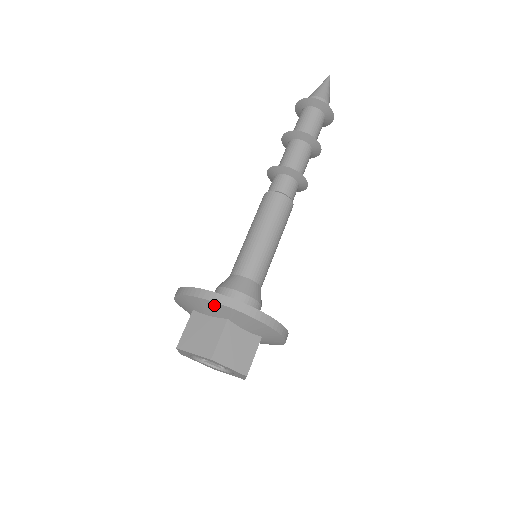
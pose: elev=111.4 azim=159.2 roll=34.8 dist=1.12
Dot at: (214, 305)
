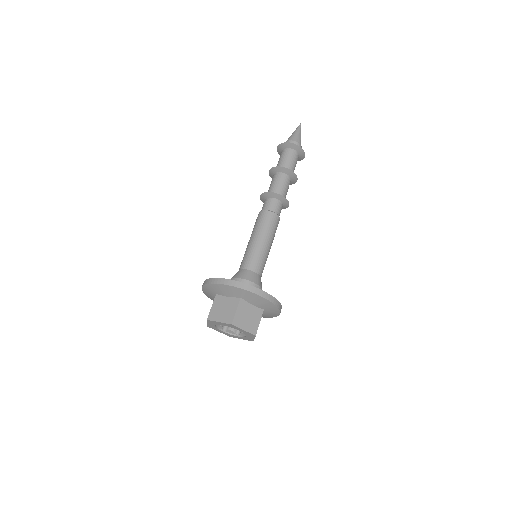
Dot at: (205, 288)
